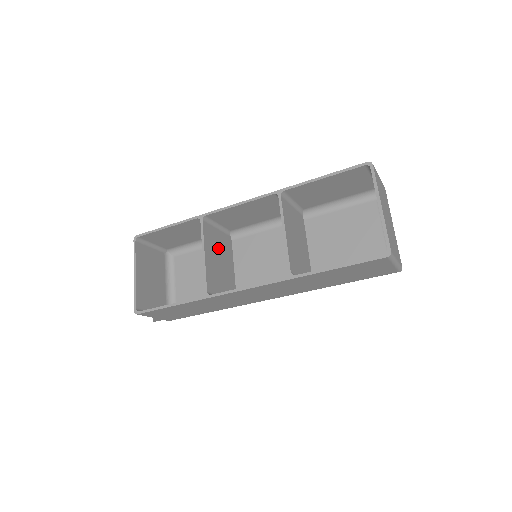
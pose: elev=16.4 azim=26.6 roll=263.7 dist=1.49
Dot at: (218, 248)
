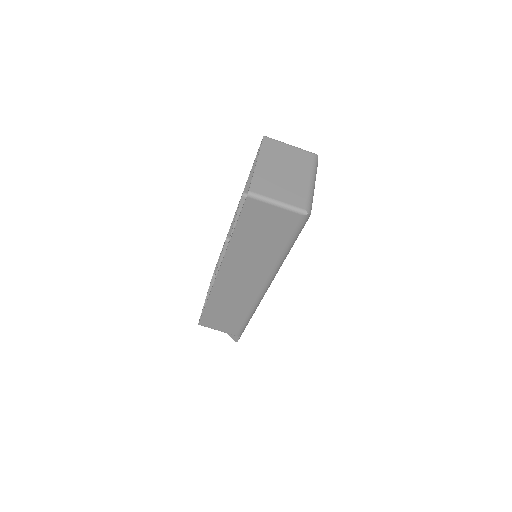
Dot at: occluded
